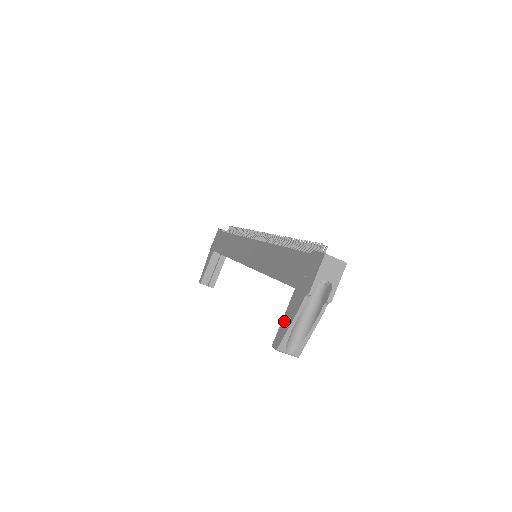
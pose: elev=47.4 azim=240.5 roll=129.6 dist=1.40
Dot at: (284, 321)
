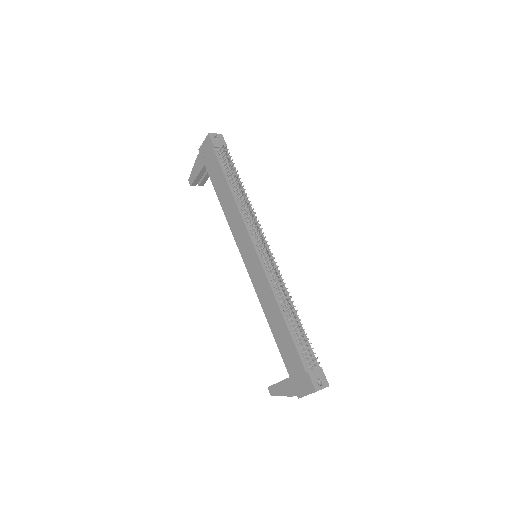
Dot at: (278, 387)
